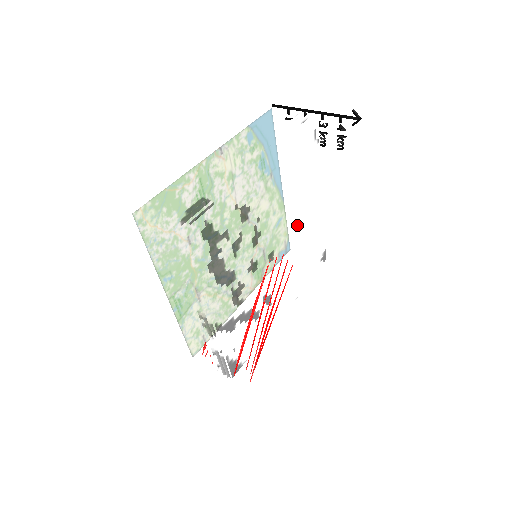
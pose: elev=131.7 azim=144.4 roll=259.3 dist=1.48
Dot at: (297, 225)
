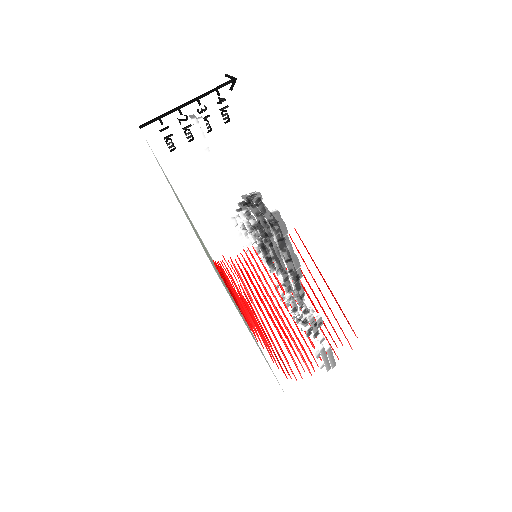
Dot at: occluded
